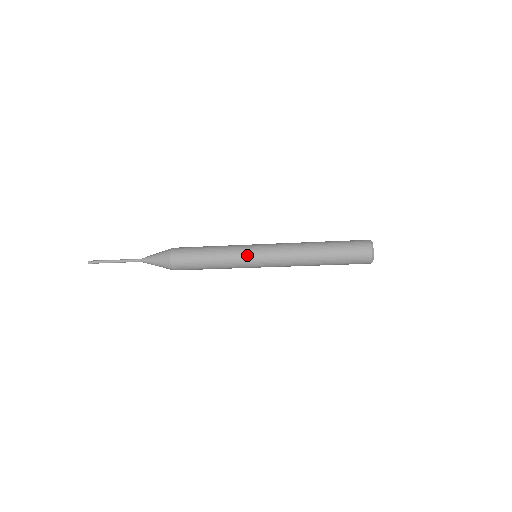
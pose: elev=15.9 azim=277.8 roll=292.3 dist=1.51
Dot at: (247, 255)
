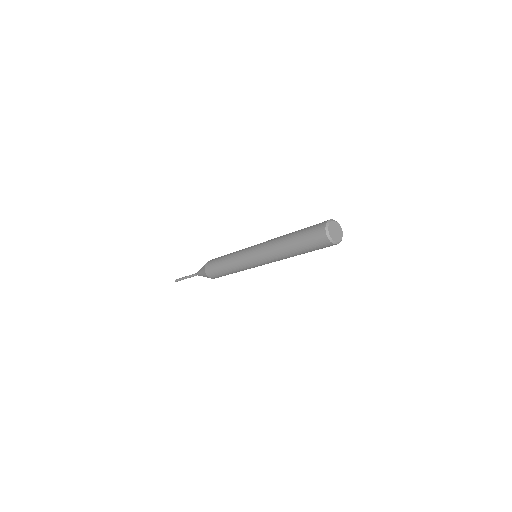
Dot at: (246, 263)
